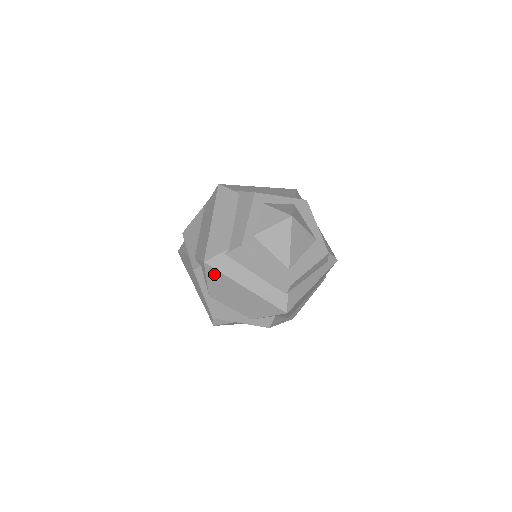
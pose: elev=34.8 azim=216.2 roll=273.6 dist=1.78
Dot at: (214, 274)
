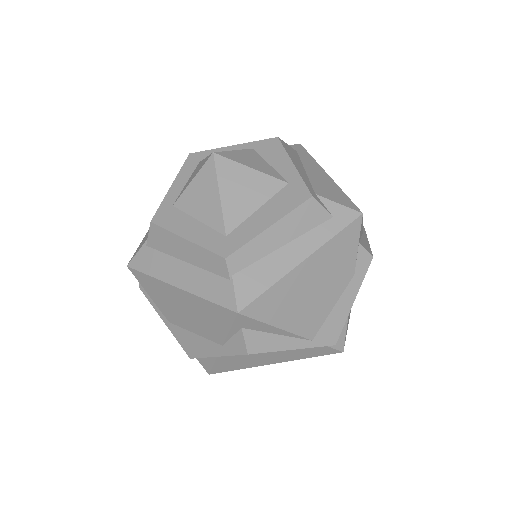
Dot at: (145, 281)
